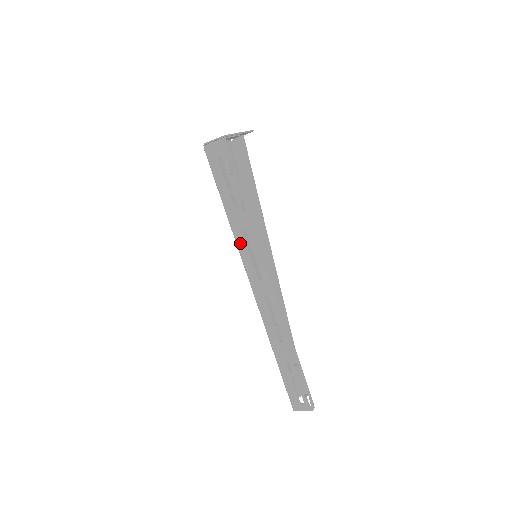
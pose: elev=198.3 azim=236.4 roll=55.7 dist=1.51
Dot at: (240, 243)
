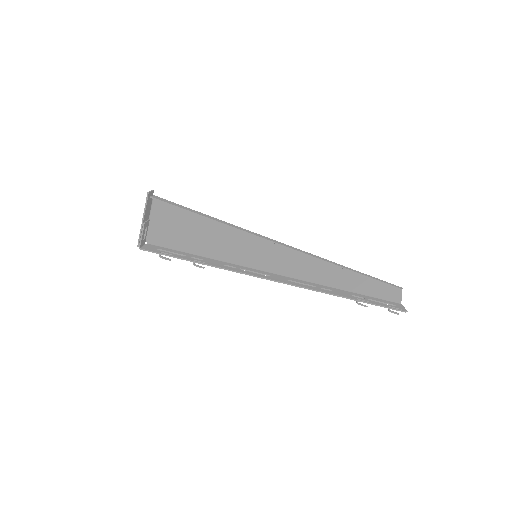
Dot at: (234, 266)
